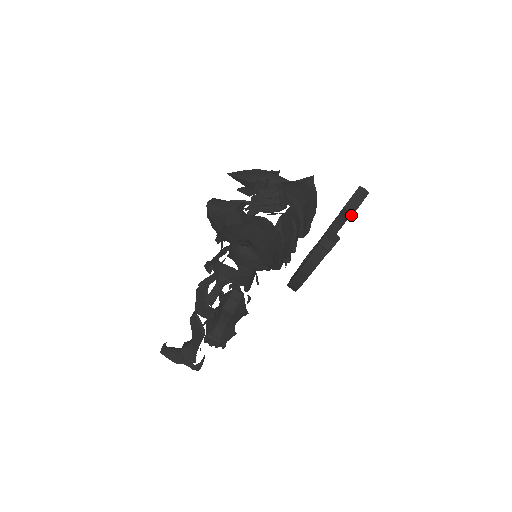
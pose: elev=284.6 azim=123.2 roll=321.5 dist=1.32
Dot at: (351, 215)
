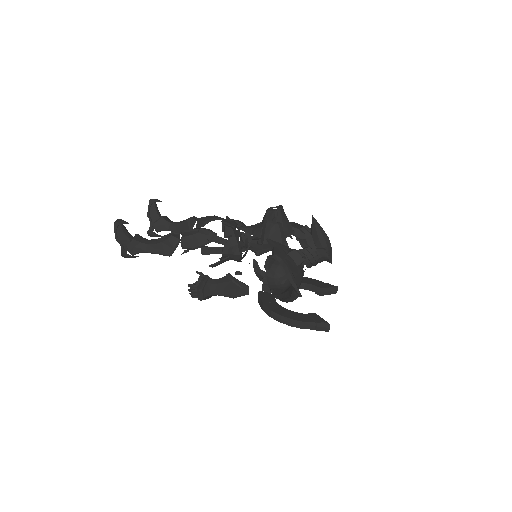
Dot at: (319, 294)
